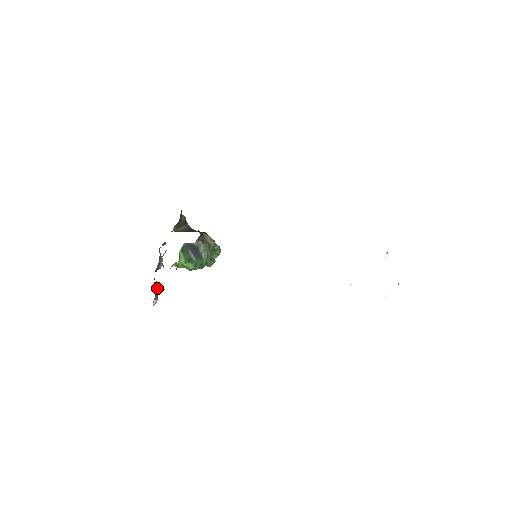
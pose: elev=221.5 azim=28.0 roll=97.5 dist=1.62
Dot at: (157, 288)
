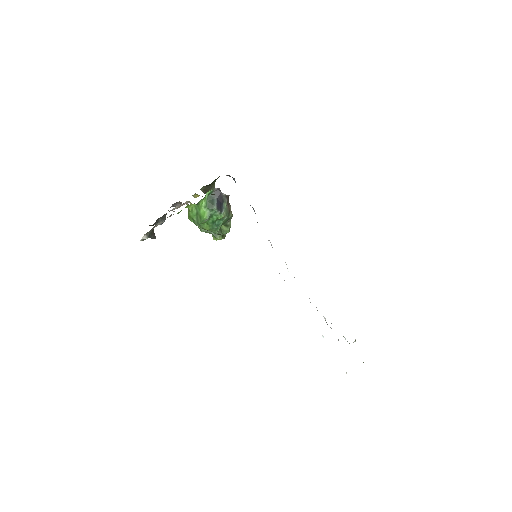
Dot at: (153, 229)
